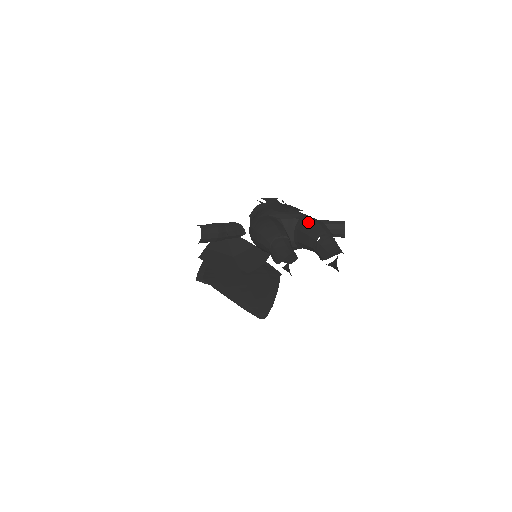
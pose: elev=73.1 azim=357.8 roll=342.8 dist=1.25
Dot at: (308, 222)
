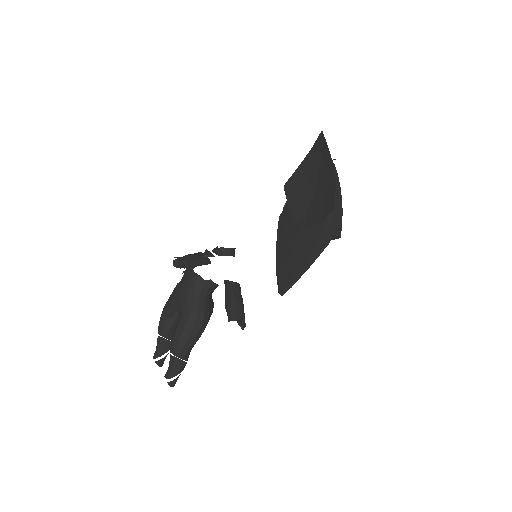
Dot at: (174, 329)
